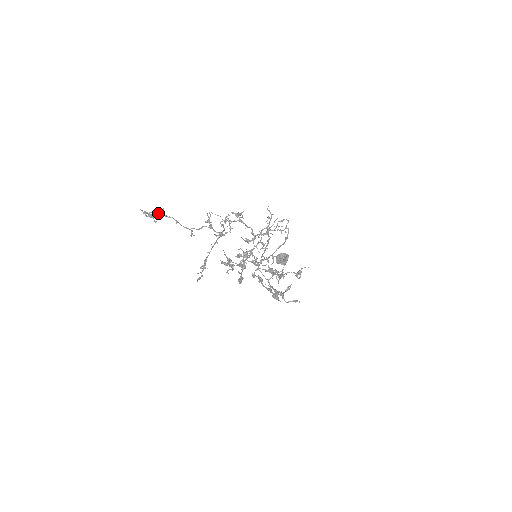
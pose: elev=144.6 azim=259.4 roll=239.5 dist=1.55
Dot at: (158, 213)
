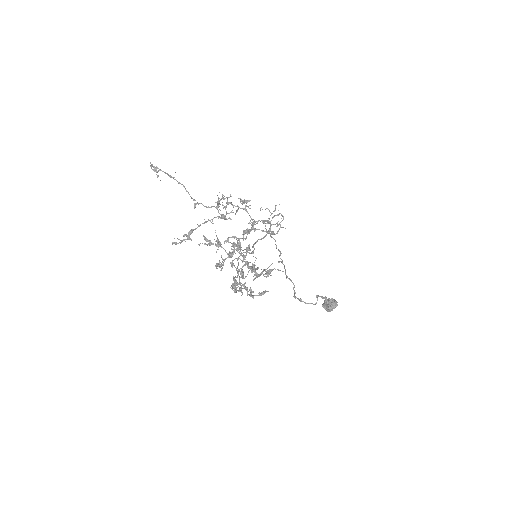
Dot at: (167, 173)
